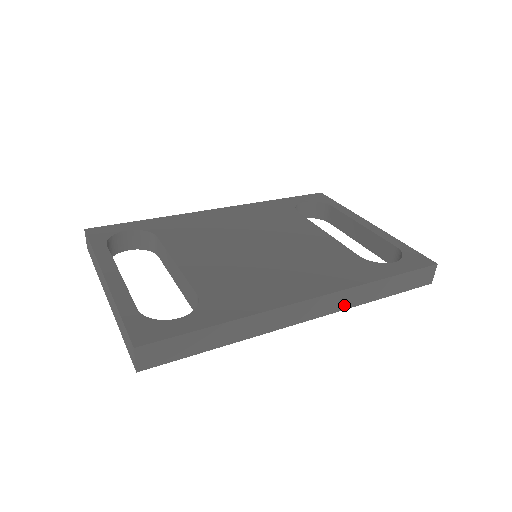
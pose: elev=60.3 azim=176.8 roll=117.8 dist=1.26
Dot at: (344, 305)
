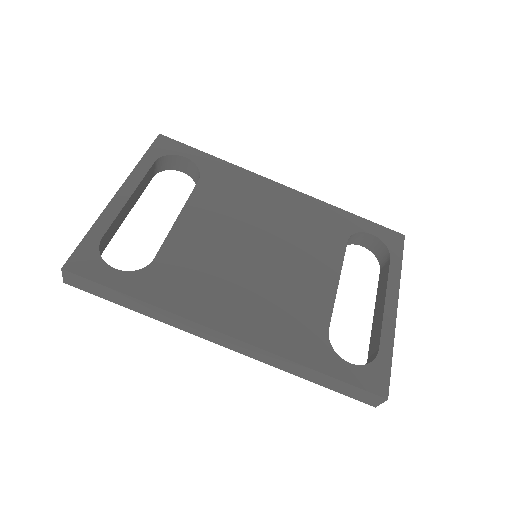
Dot at: (262, 359)
